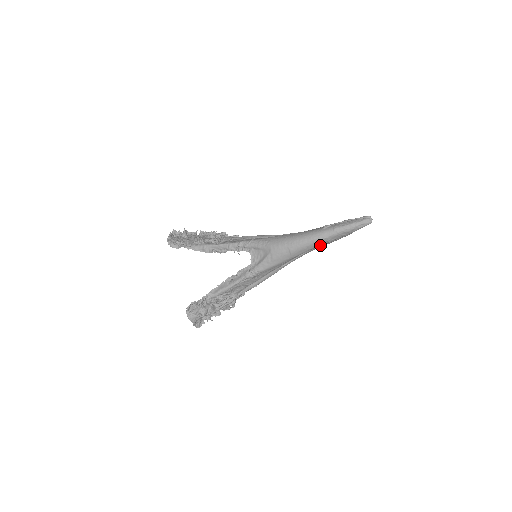
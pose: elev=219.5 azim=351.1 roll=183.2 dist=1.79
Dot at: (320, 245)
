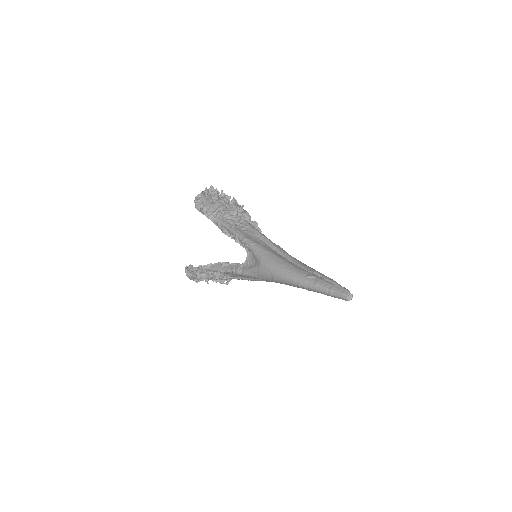
Dot at: occluded
